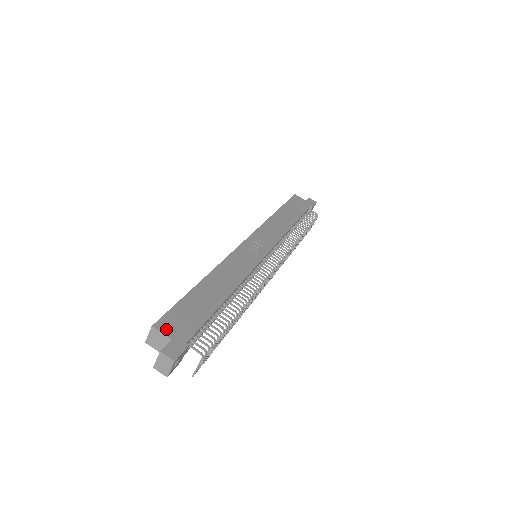
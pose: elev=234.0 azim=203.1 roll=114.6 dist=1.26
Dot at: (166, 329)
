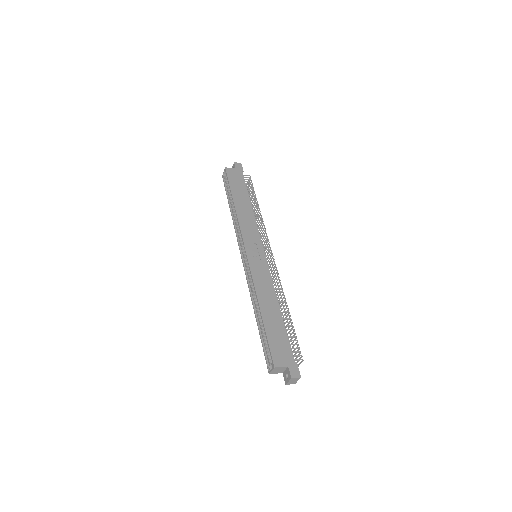
Dot at: (280, 363)
